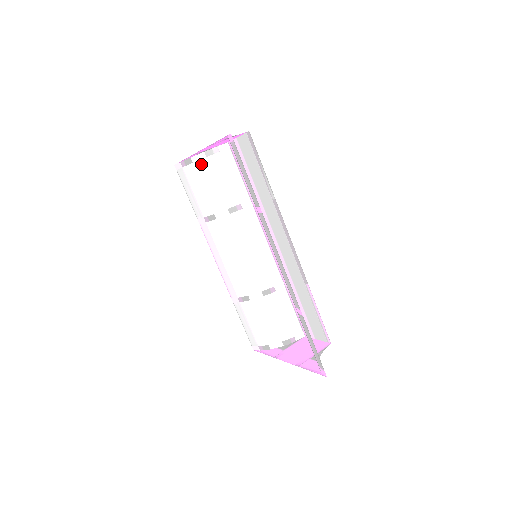
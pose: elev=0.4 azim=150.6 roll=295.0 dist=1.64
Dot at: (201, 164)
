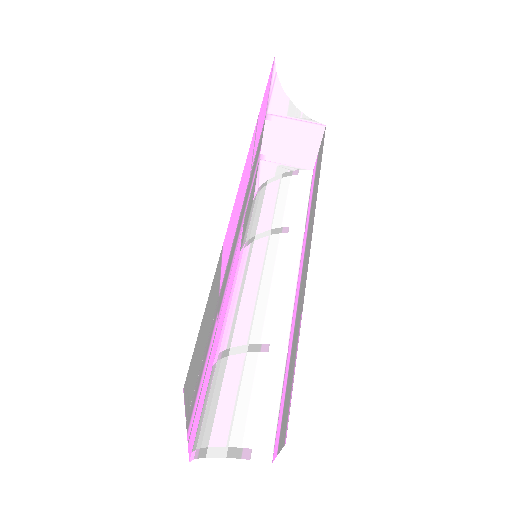
Dot at: (273, 185)
